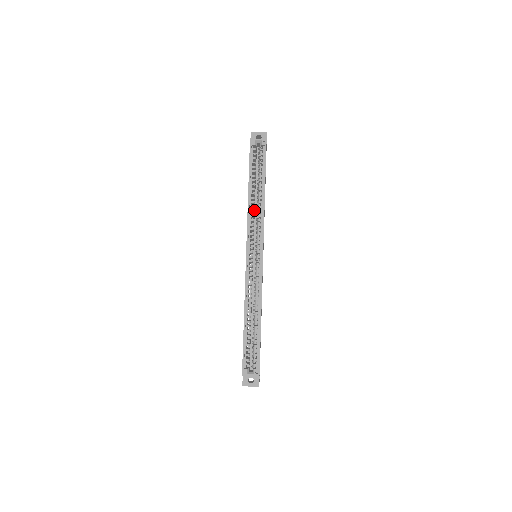
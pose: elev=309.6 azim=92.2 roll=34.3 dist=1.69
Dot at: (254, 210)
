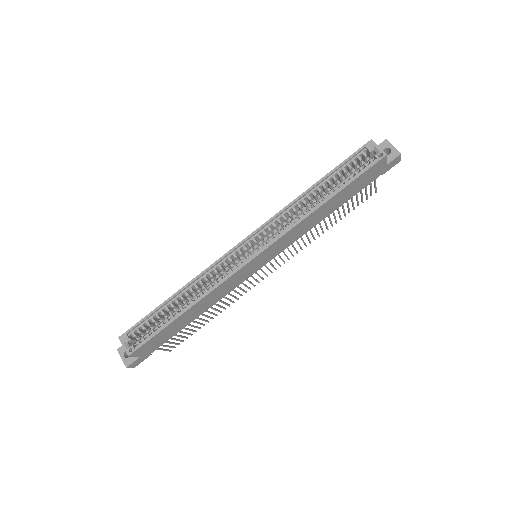
Dot at: (301, 212)
